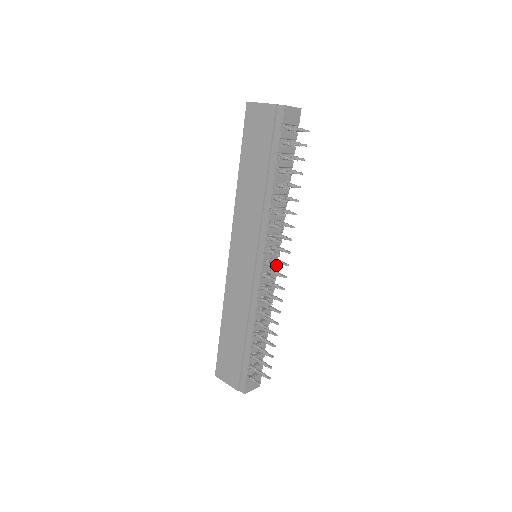
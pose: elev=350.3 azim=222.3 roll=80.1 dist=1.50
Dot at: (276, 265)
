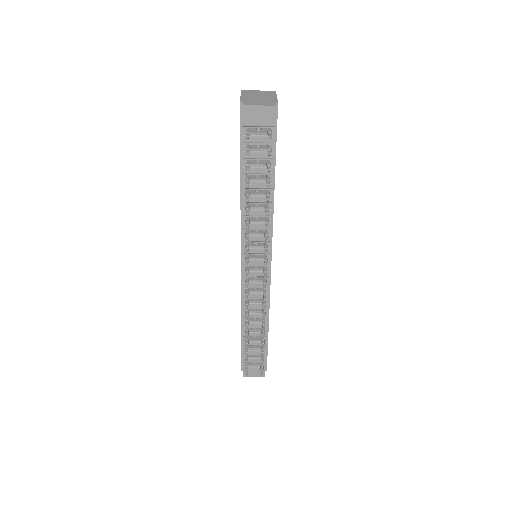
Dot at: occluded
